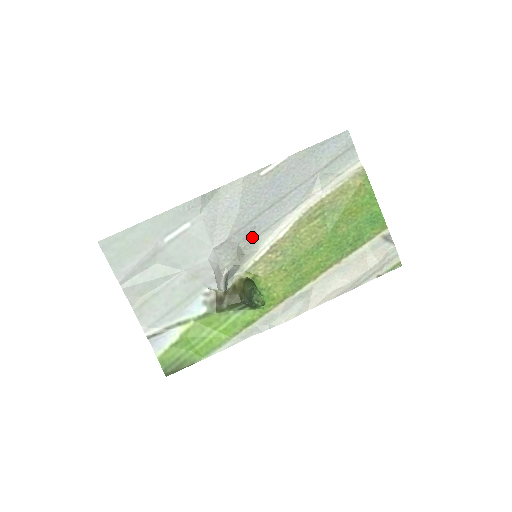
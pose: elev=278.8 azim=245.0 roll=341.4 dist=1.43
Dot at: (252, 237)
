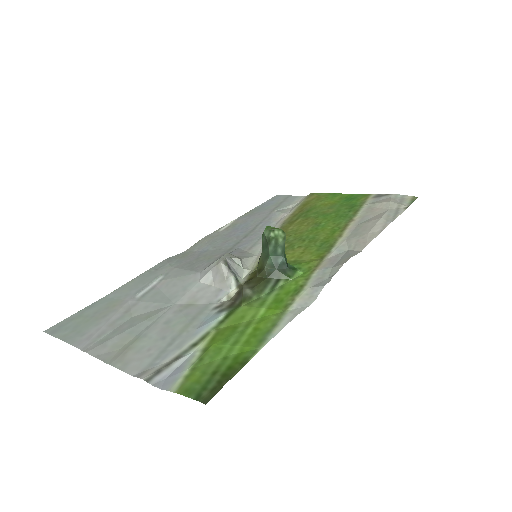
Dot at: (241, 253)
